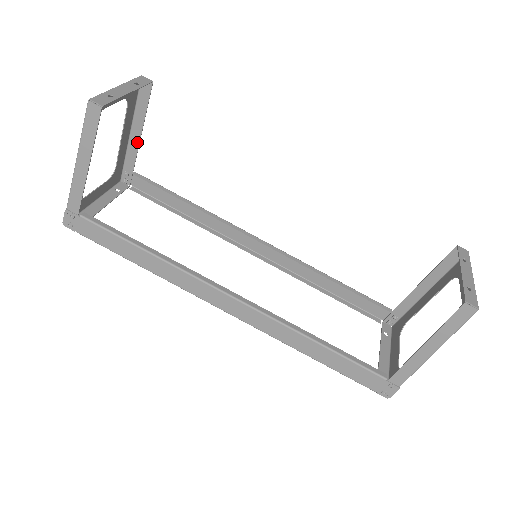
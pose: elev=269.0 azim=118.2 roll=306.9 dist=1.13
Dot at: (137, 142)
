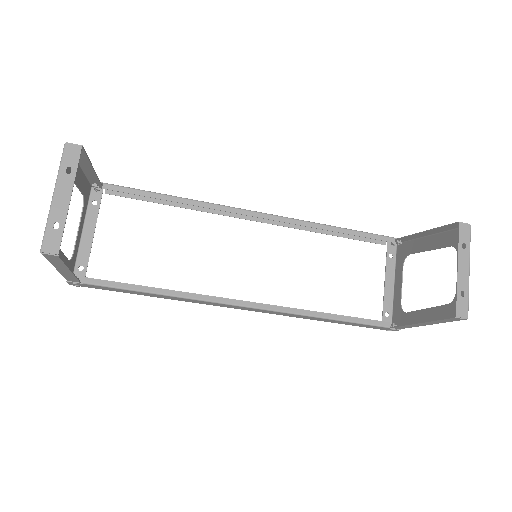
Dot at: (92, 172)
